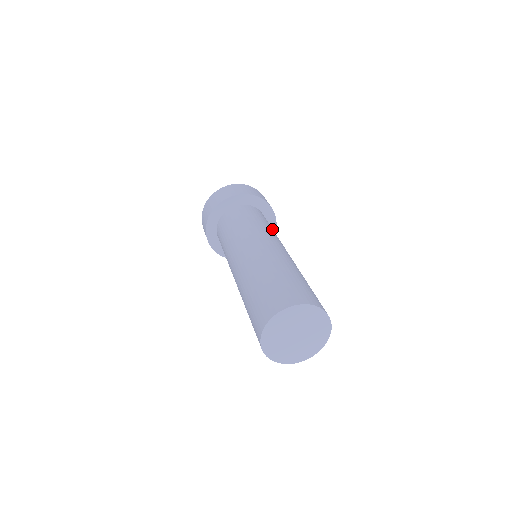
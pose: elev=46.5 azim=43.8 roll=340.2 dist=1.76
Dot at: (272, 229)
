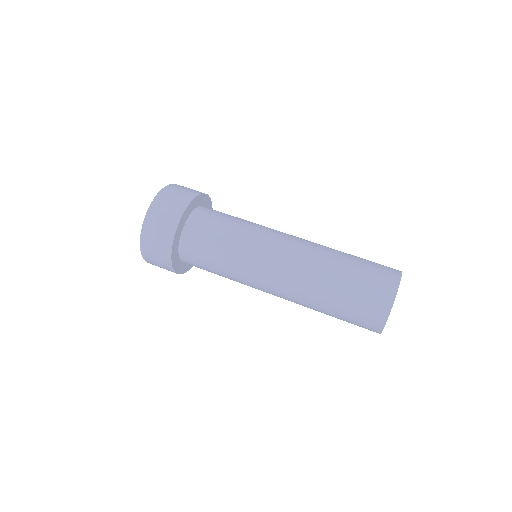
Dot at: occluded
